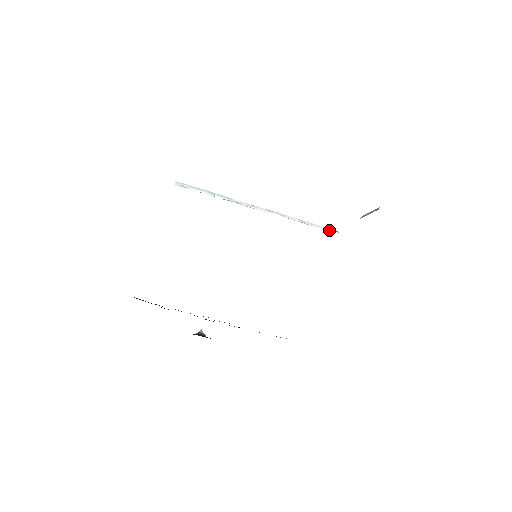
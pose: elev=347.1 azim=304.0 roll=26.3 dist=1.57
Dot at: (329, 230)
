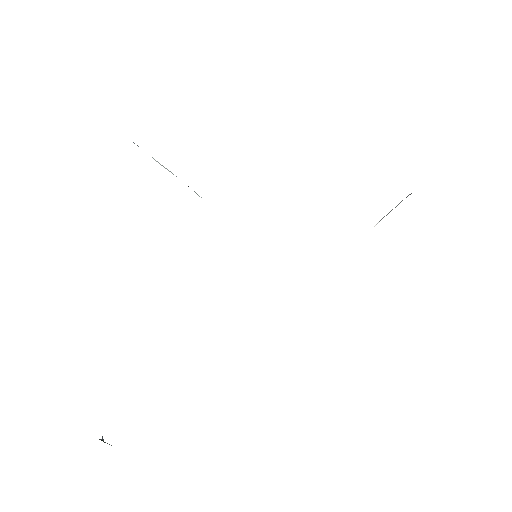
Dot at: occluded
